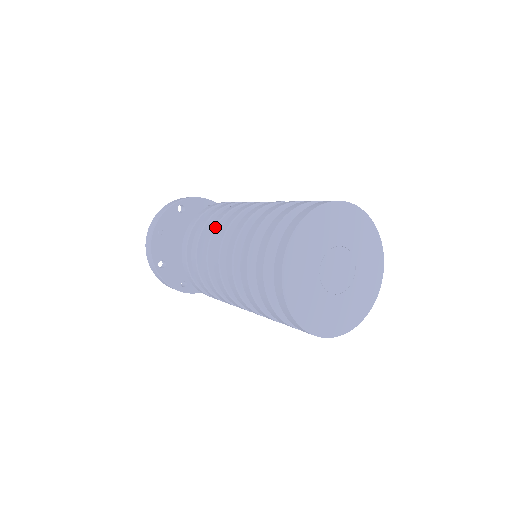
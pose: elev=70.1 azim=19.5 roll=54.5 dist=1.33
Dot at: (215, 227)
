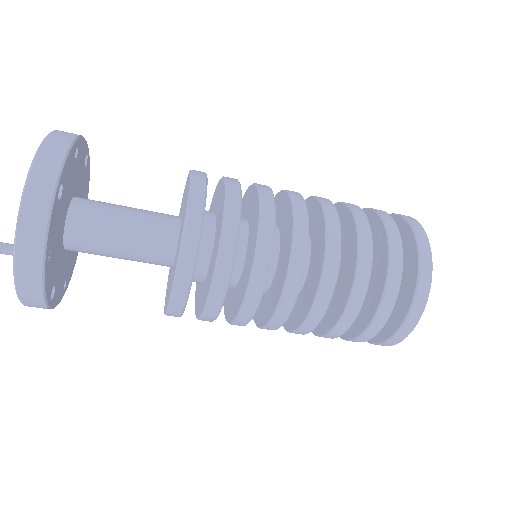
Dot at: (267, 276)
